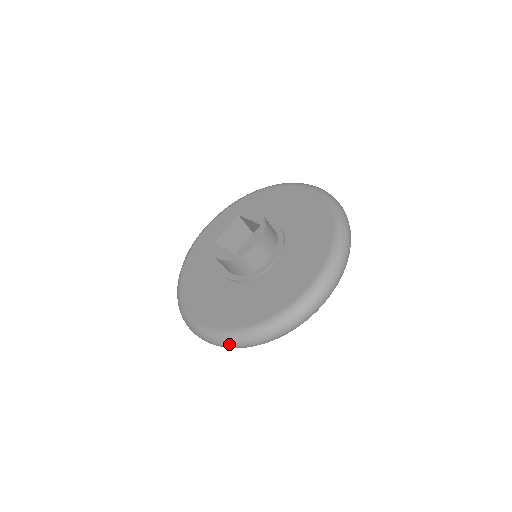
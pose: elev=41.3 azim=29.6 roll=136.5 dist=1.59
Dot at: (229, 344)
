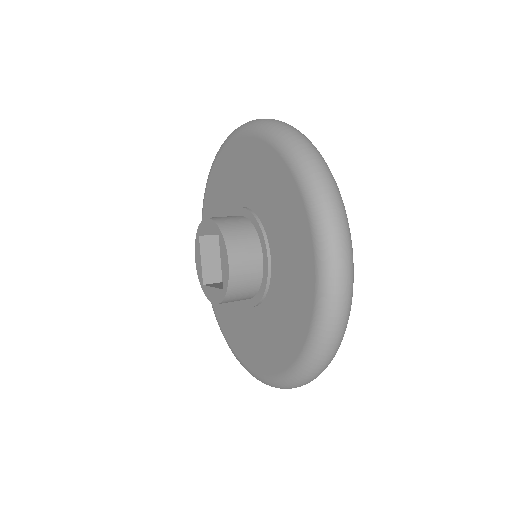
Dot at: (300, 385)
